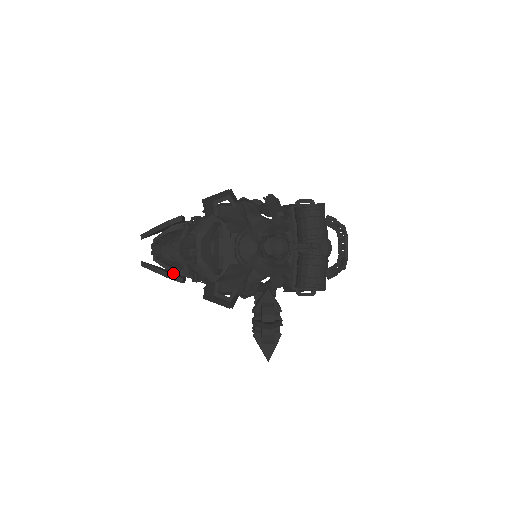
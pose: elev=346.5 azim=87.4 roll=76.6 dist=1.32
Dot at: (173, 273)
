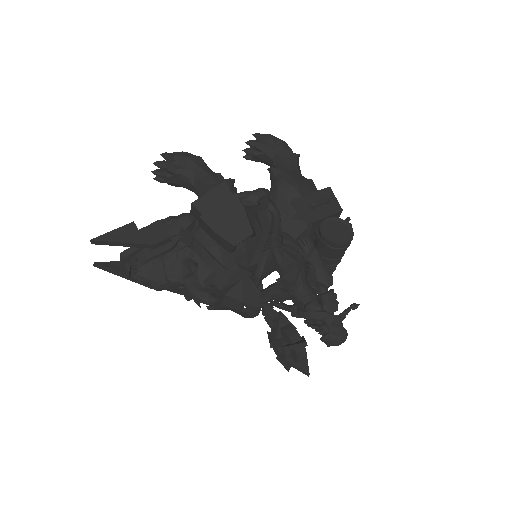
Dot at: occluded
